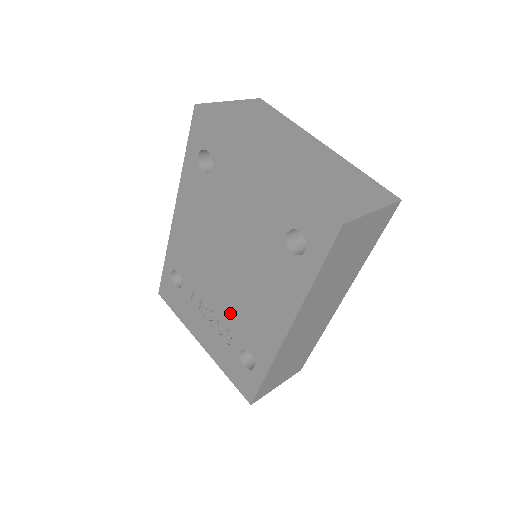
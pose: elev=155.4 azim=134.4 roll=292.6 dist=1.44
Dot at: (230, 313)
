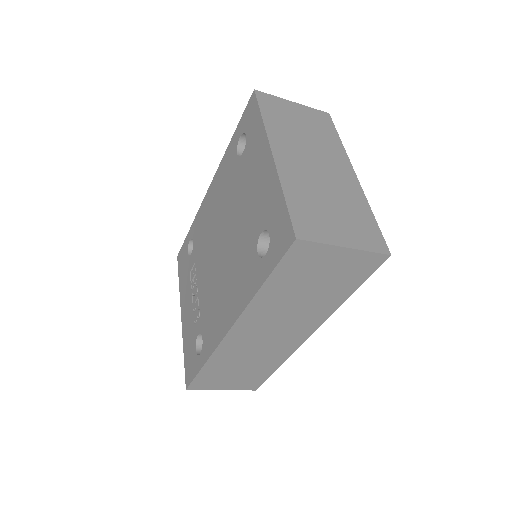
Dot at: (205, 294)
